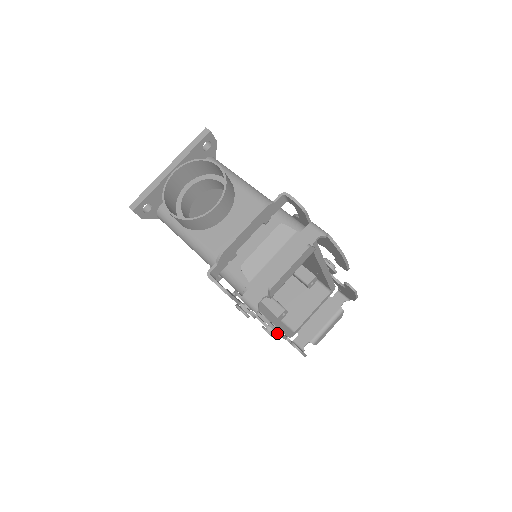
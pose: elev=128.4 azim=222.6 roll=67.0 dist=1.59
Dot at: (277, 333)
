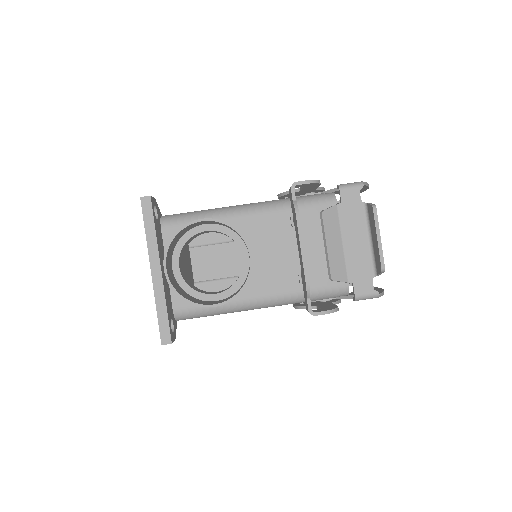
Dot at: occluded
